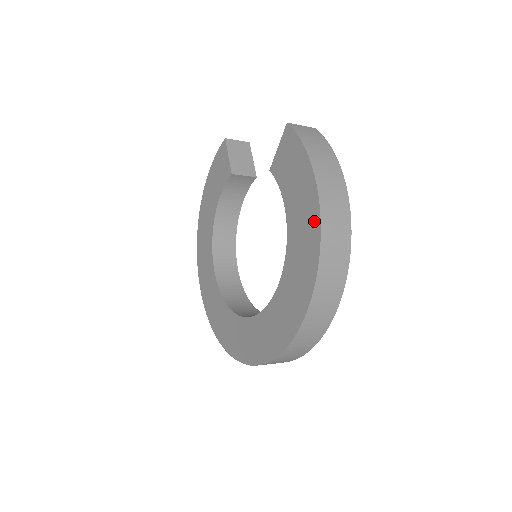
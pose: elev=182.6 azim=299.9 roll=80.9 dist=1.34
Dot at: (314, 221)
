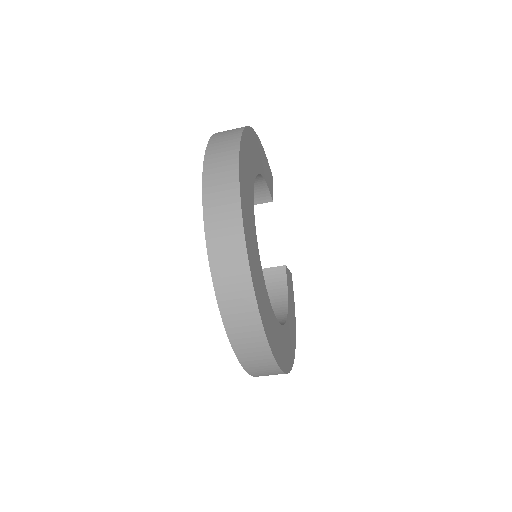
Dot at: occluded
